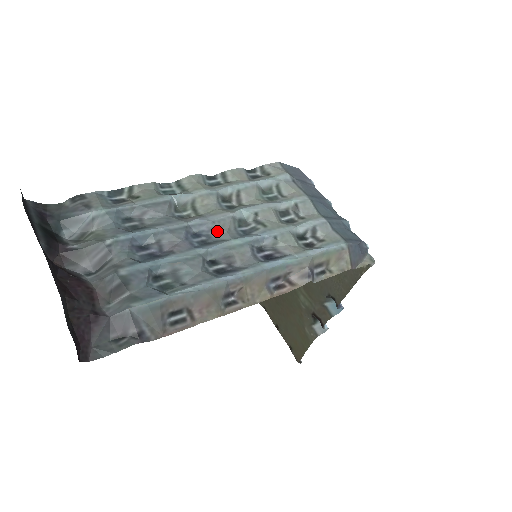
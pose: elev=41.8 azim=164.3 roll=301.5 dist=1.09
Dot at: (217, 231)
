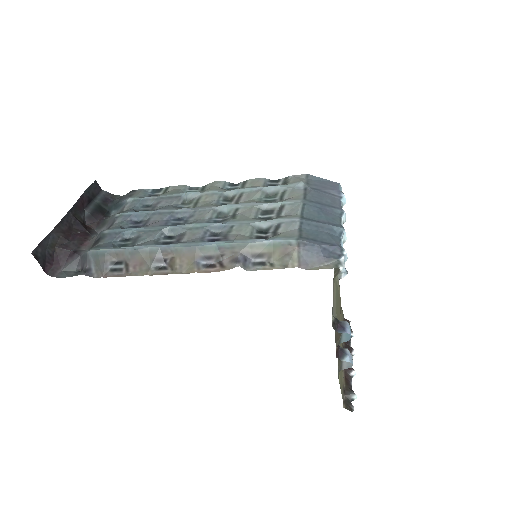
Dot at: (194, 218)
